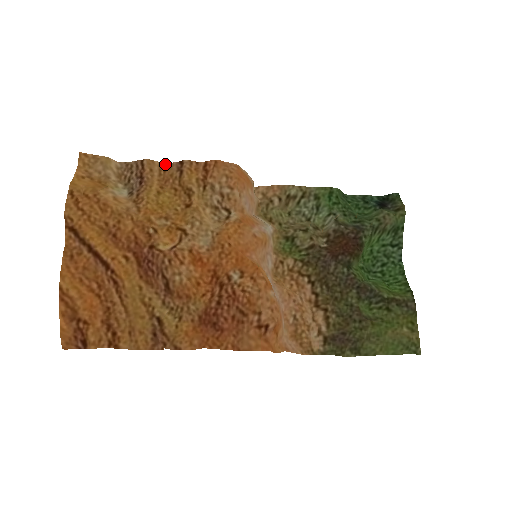
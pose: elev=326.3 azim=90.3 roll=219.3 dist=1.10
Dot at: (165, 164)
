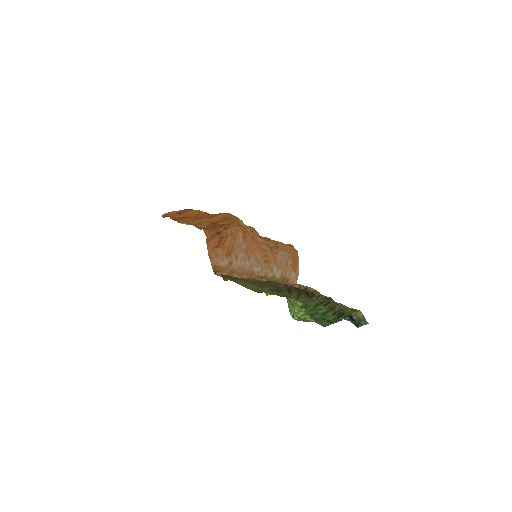
Dot at: occluded
